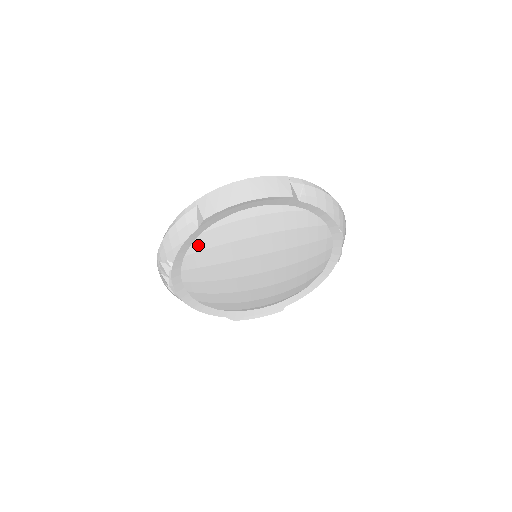
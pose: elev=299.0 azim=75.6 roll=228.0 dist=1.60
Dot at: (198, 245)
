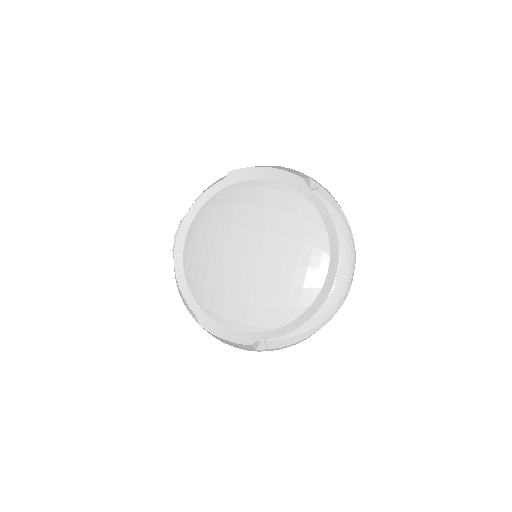
Dot at: (215, 199)
